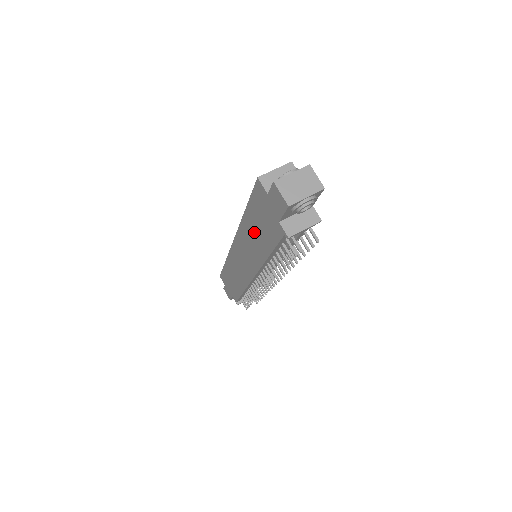
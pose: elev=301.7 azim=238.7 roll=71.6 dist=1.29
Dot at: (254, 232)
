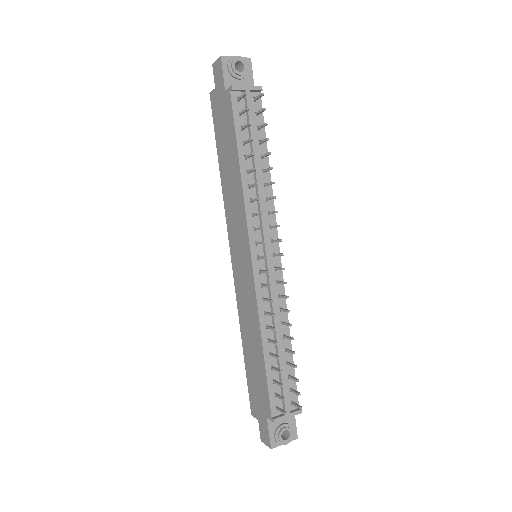
Dot at: (227, 167)
